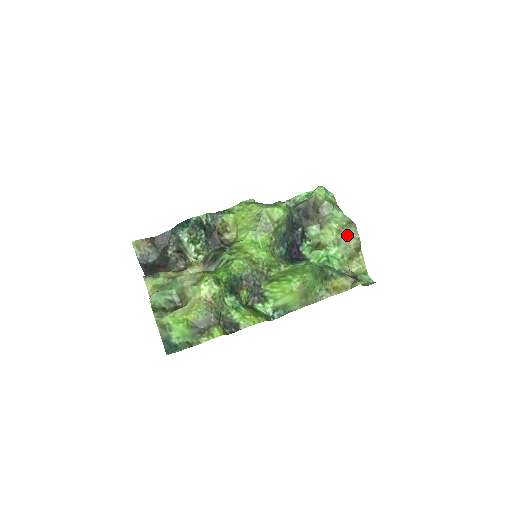
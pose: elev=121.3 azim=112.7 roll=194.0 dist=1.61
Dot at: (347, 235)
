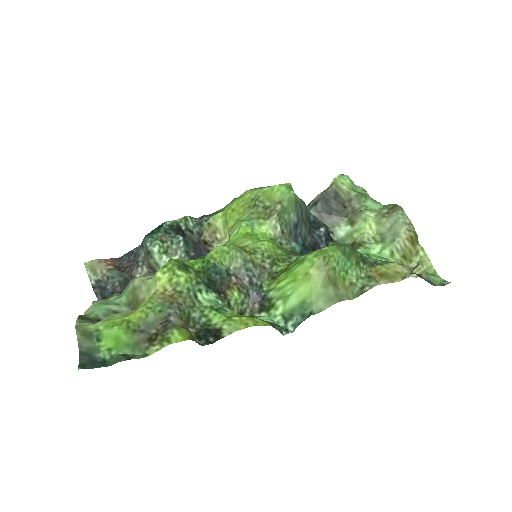
Dot at: (392, 223)
